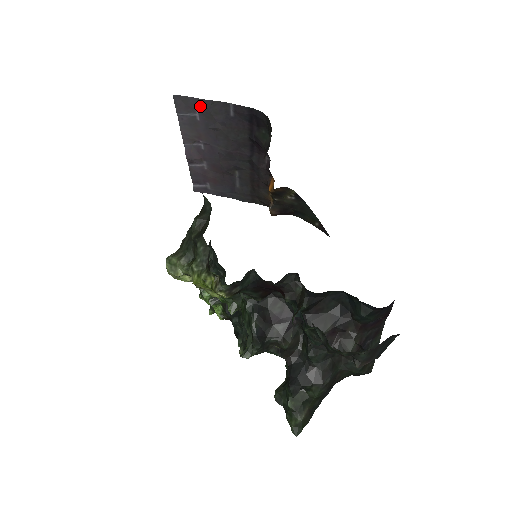
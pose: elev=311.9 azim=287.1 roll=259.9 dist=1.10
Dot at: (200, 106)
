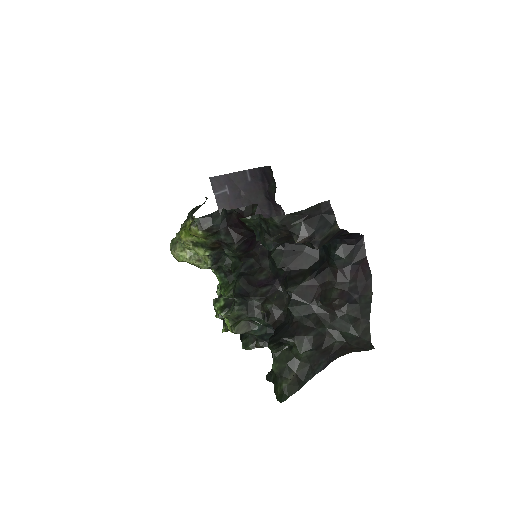
Dot at: (228, 181)
